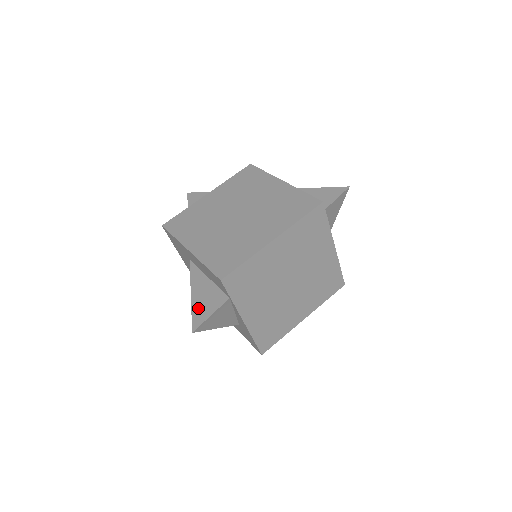
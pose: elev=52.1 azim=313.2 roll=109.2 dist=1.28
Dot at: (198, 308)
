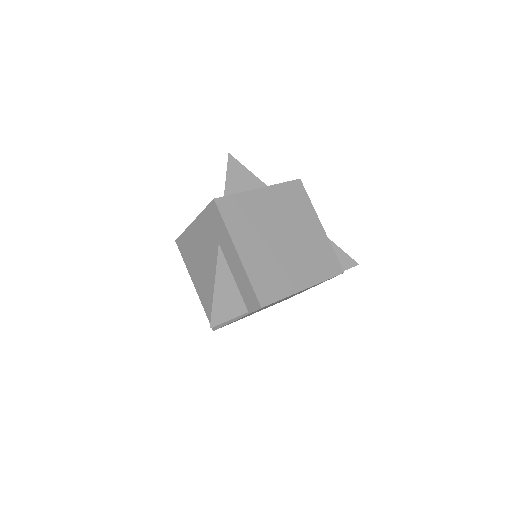
Dot at: (219, 306)
